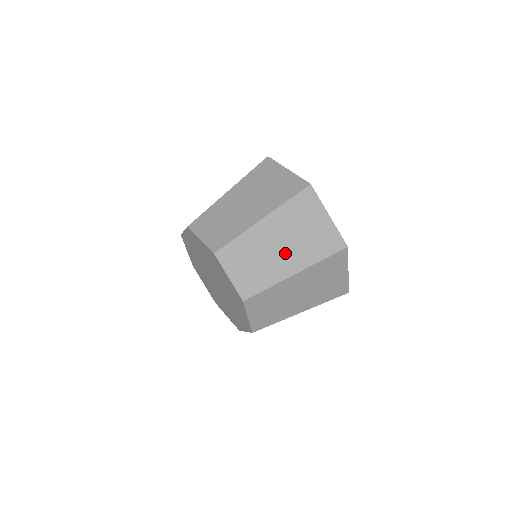
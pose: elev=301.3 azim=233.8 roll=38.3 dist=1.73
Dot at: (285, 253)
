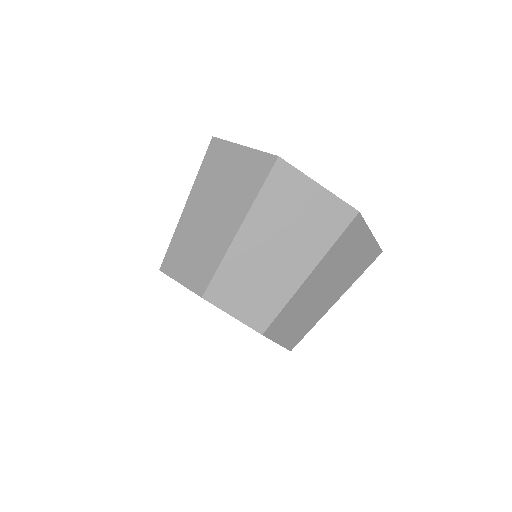
Dot at: (329, 291)
